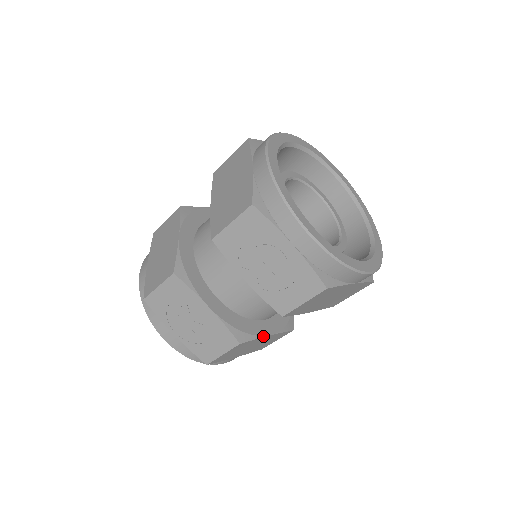
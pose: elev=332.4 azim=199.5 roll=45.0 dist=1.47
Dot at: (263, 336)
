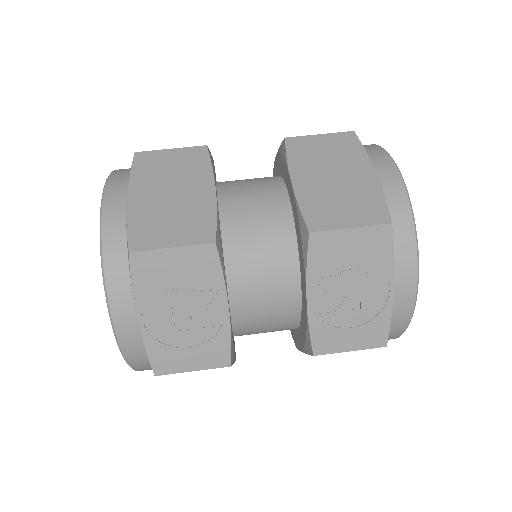
Dot at: occluded
